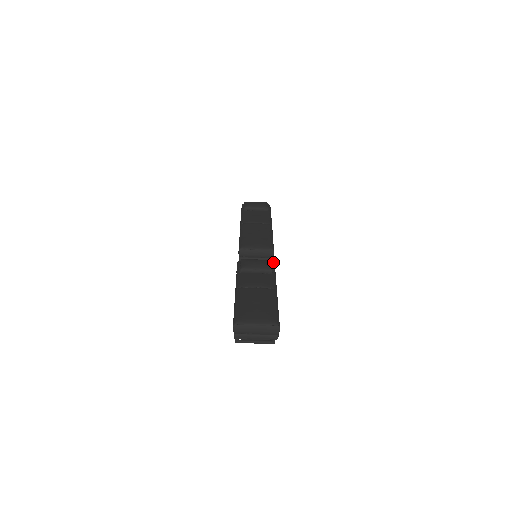
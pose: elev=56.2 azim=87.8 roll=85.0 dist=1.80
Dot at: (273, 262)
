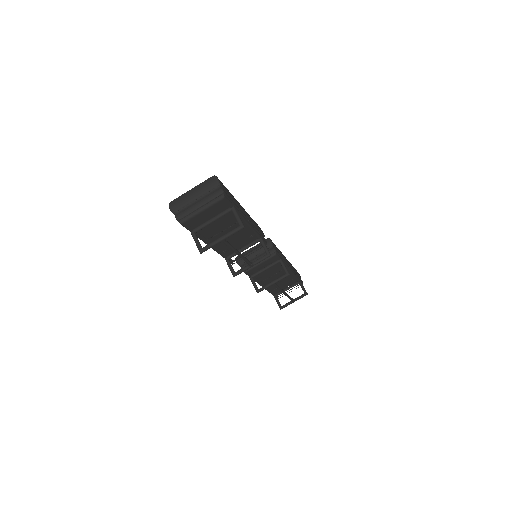
Dot at: occluded
